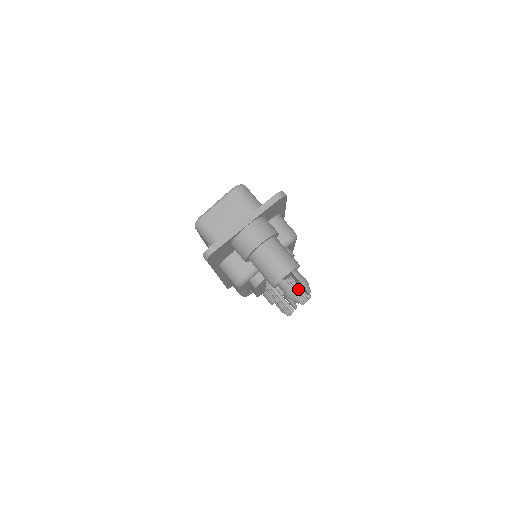
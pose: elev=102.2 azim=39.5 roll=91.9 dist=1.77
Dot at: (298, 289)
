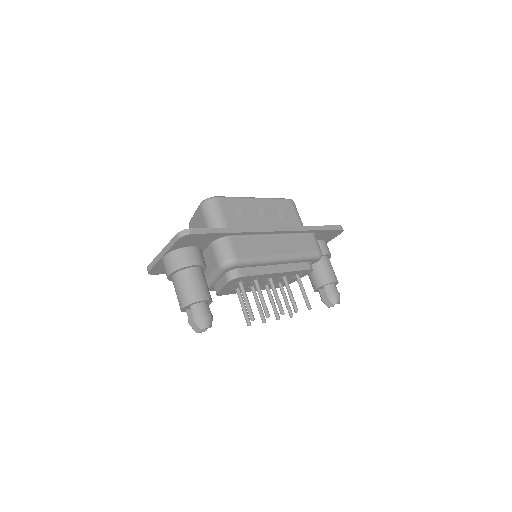
Dot at: (262, 304)
